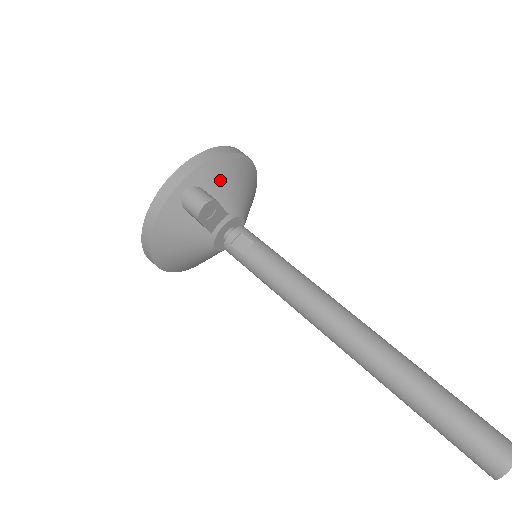
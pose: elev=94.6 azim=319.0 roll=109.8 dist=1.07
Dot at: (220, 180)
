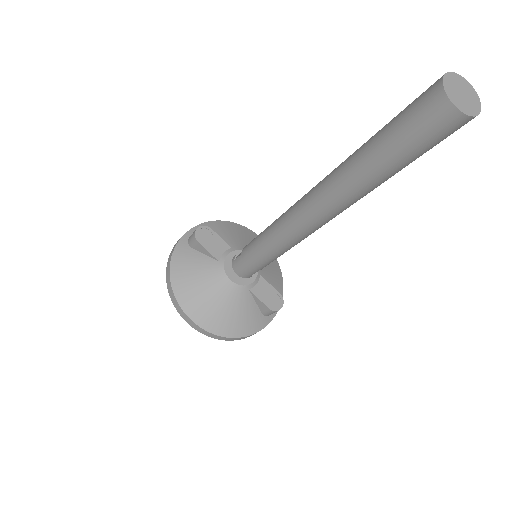
Dot at: (220, 231)
